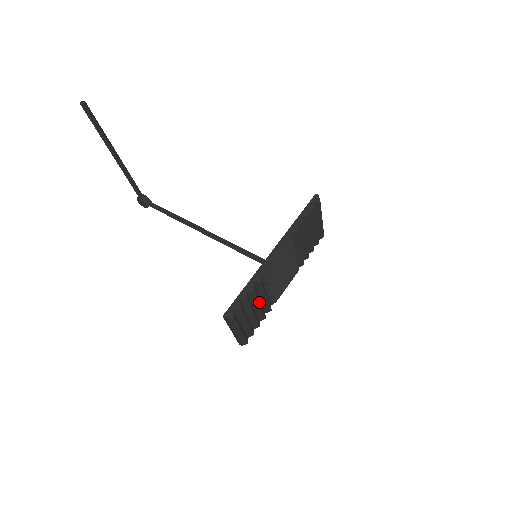
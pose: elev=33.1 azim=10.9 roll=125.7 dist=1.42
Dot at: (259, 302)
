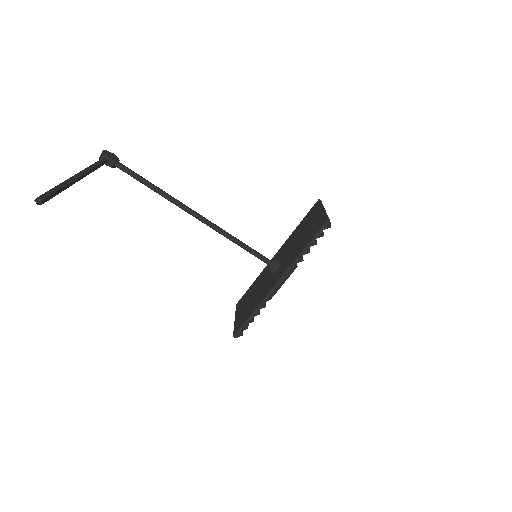
Dot at: occluded
